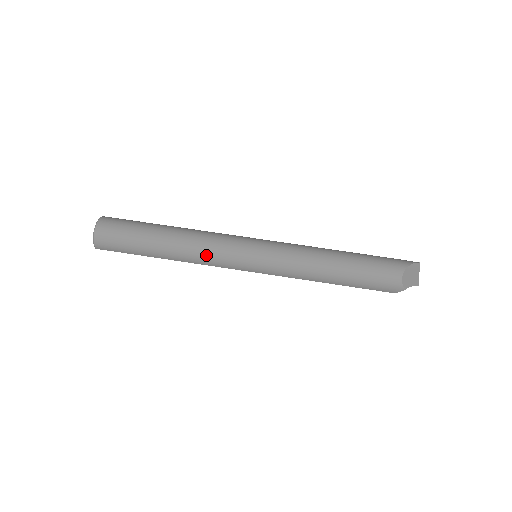
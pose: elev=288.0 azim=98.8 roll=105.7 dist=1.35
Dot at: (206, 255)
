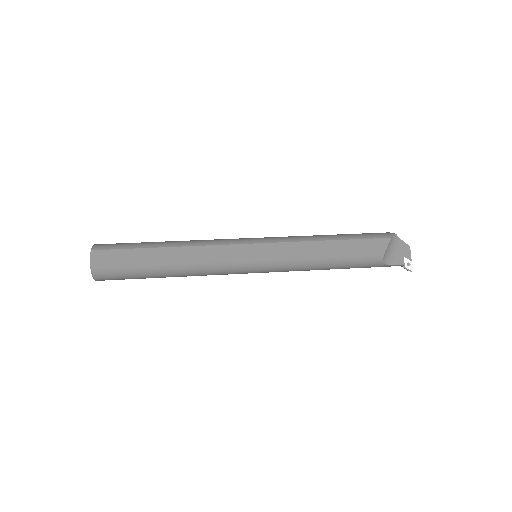
Dot at: (209, 240)
